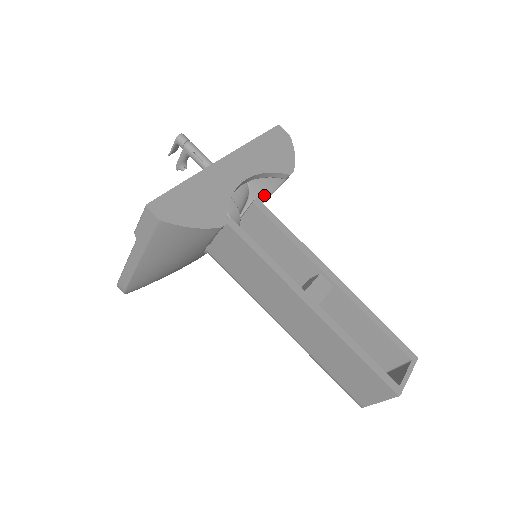
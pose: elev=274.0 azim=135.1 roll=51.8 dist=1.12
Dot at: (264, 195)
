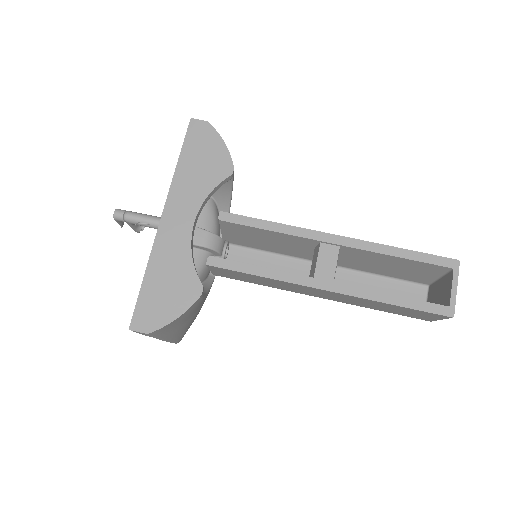
Dot at: (226, 194)
